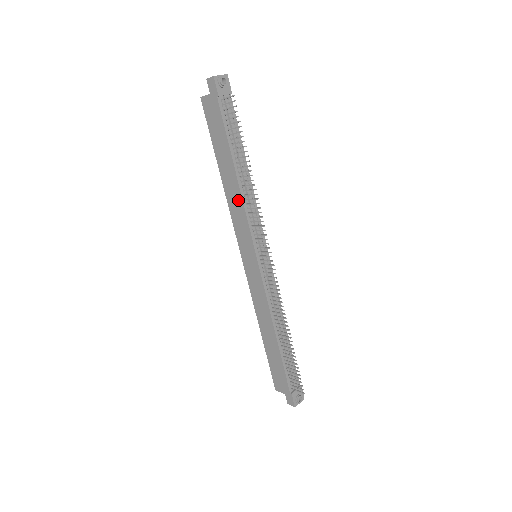
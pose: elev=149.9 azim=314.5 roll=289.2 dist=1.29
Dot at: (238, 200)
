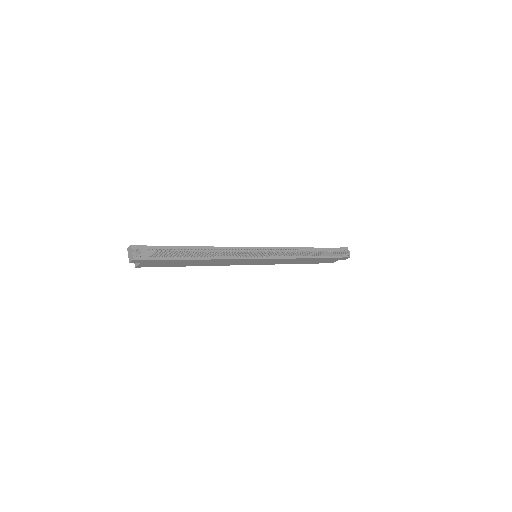
Dot at: (219, 261)
